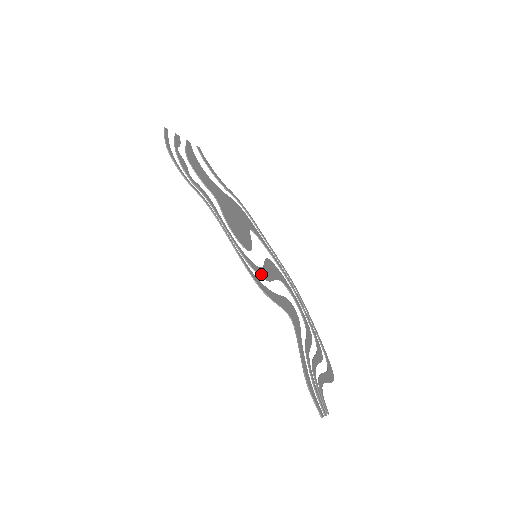
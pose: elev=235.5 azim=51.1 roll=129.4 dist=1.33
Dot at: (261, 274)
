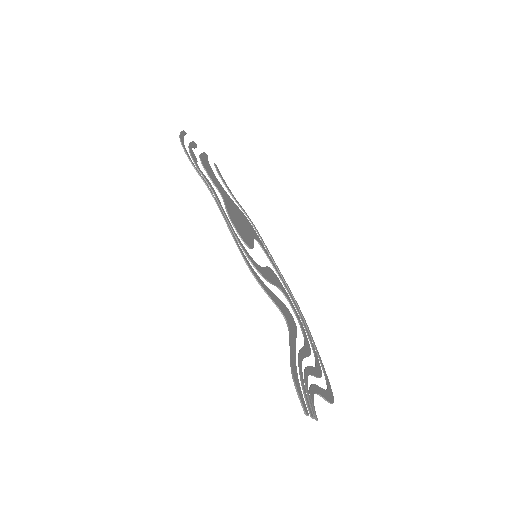
Dot at: (258, 268)
